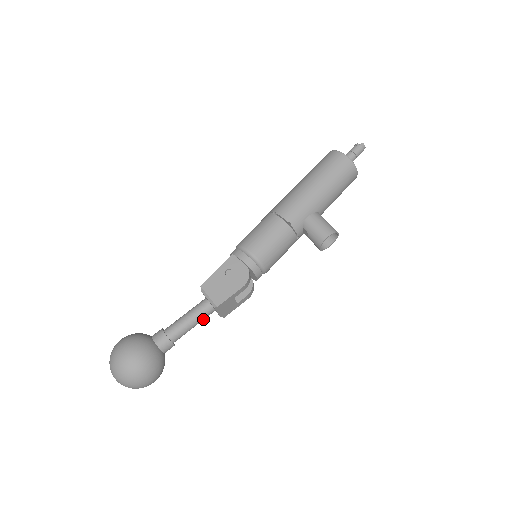
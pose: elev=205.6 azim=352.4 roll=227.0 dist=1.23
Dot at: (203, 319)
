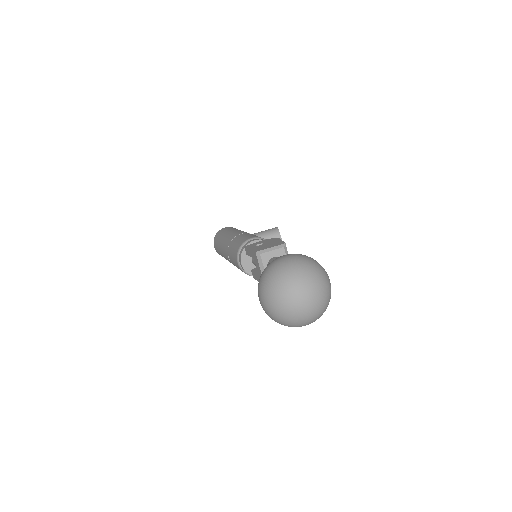
Dot at: occluded
